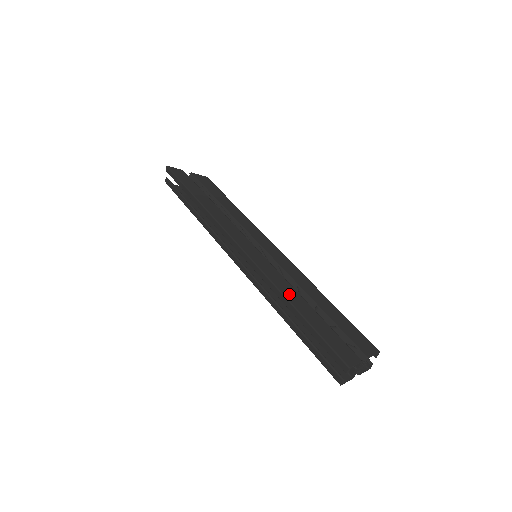
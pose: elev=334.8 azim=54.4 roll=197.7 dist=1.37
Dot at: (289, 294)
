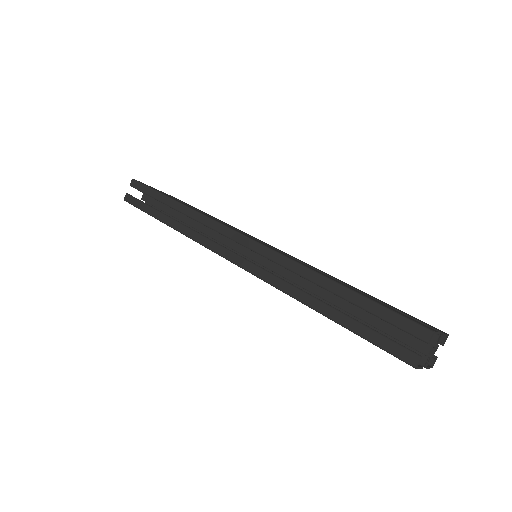
Dot at: (320, 273)
